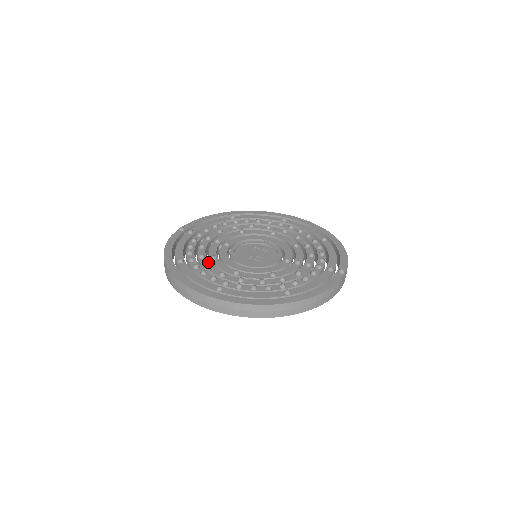
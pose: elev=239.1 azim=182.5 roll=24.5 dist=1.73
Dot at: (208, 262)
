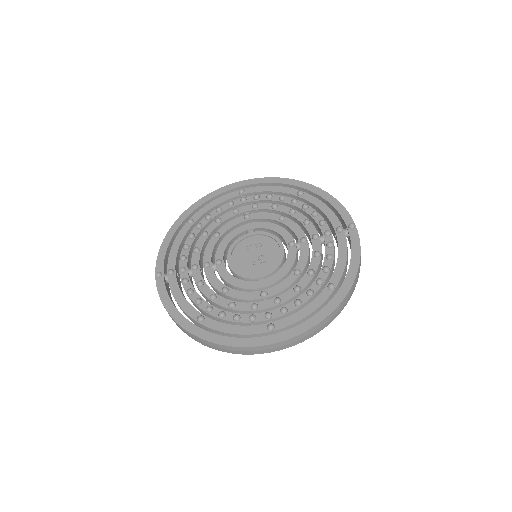
Dot at: (226, 300)
